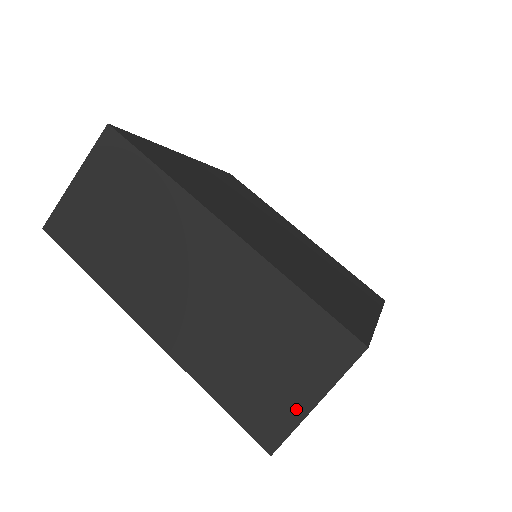
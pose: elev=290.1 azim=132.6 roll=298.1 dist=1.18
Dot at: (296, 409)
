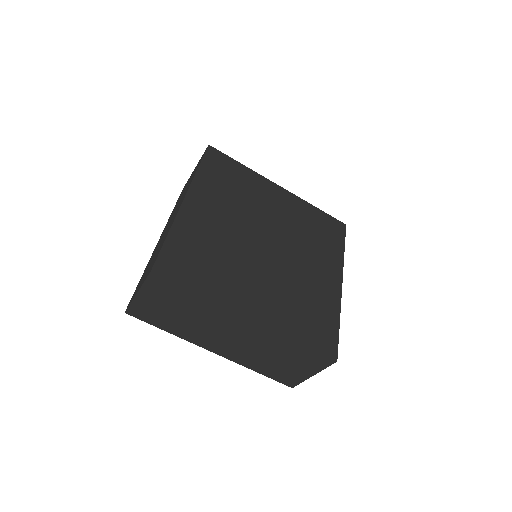
Dot at: occluded
